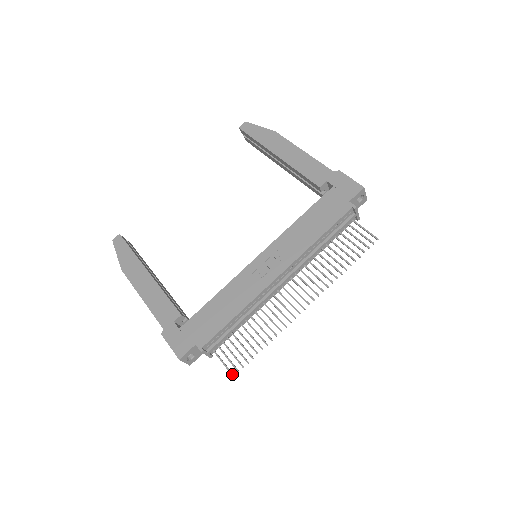
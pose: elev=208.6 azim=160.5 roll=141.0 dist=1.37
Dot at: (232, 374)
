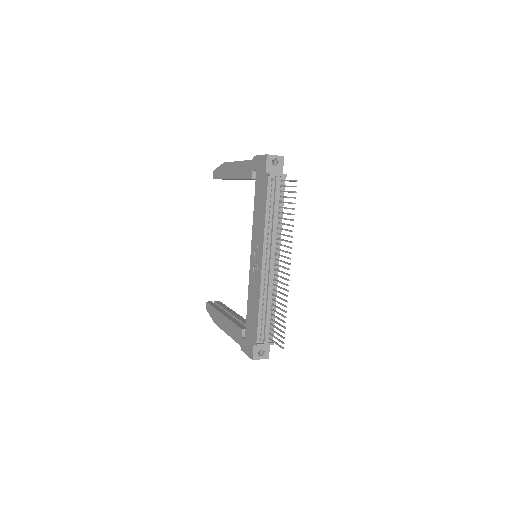
Dot at: (282, 348)
